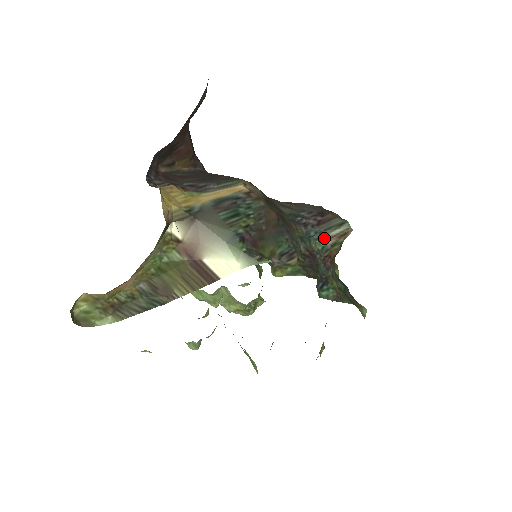
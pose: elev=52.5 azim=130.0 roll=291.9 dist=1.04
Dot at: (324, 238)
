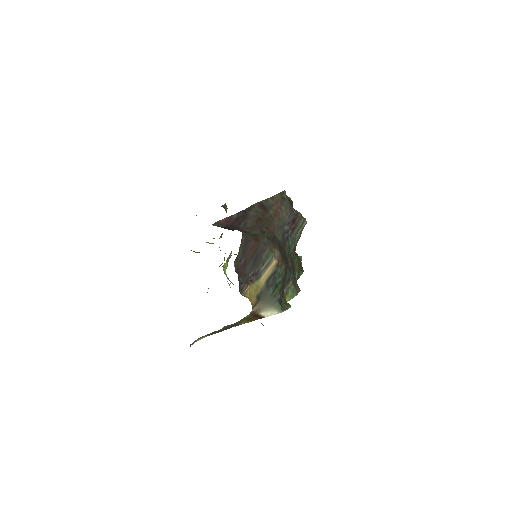
Dot at: (295, 240)
